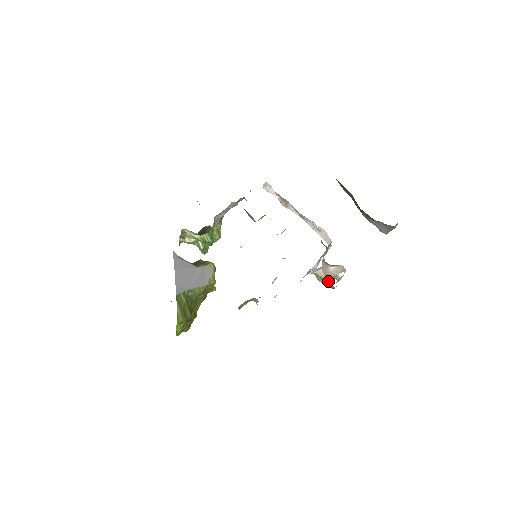
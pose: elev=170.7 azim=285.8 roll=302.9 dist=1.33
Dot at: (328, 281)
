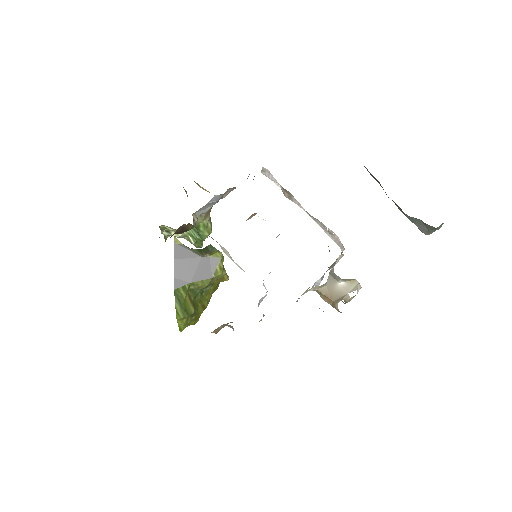
Dot at: (334, 302)
